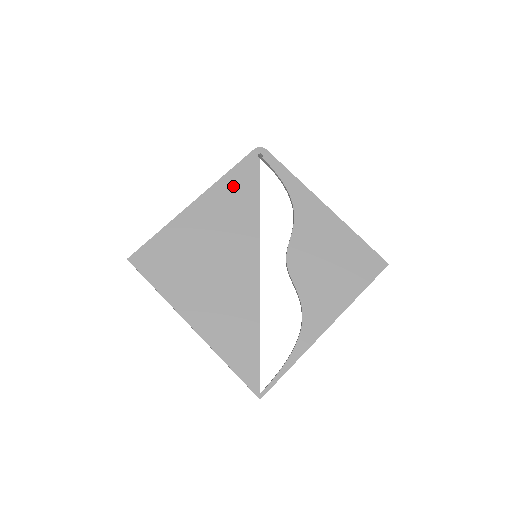
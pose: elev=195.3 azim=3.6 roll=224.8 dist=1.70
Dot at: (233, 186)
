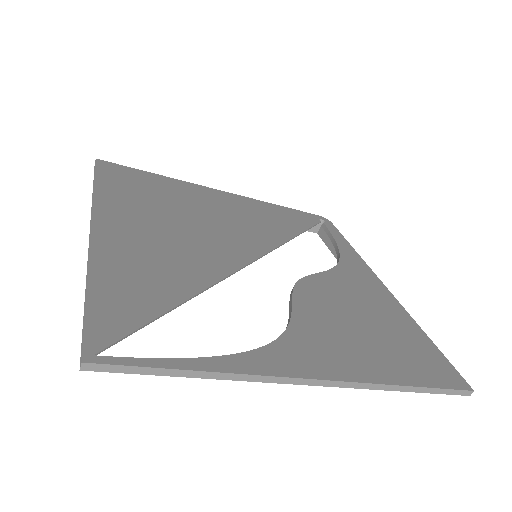
Dot at: (275, 211)
